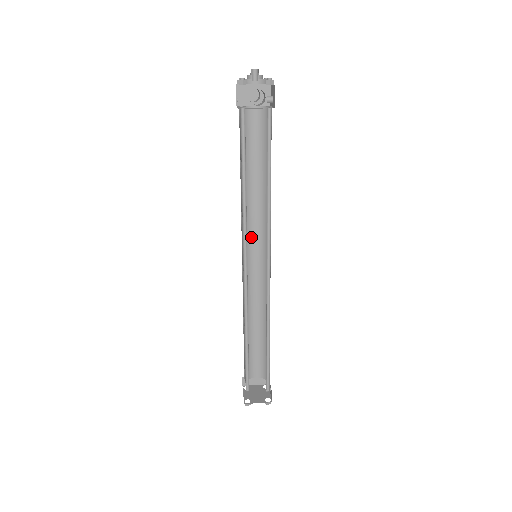
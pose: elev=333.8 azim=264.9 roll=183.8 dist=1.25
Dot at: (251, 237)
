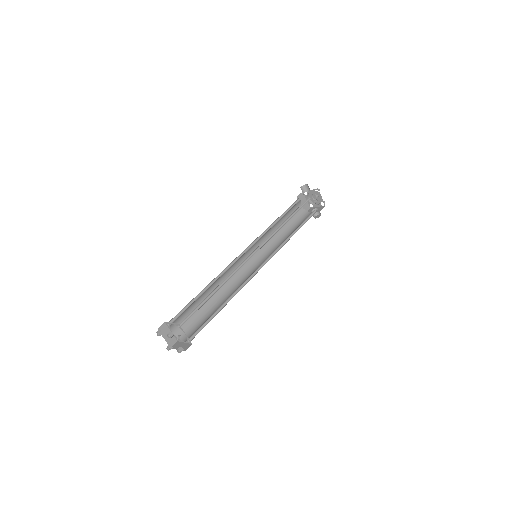
Dot at: (265, 258)
